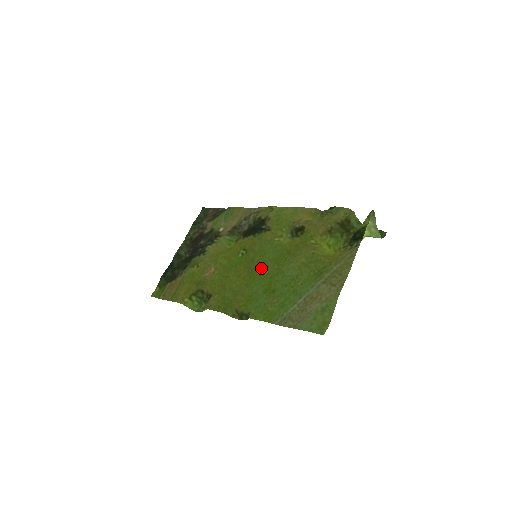
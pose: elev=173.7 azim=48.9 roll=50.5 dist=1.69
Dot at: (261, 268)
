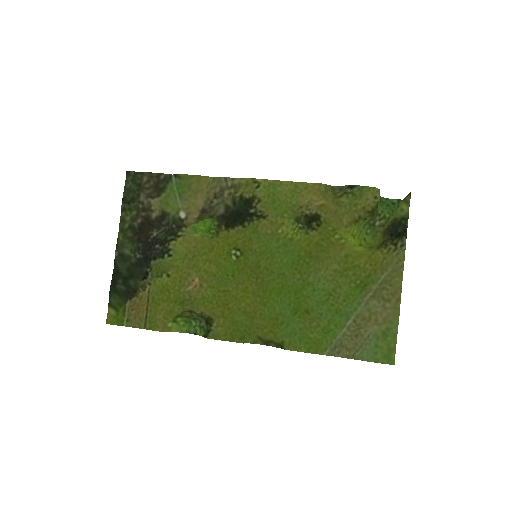
Dot at: (276, 278)
